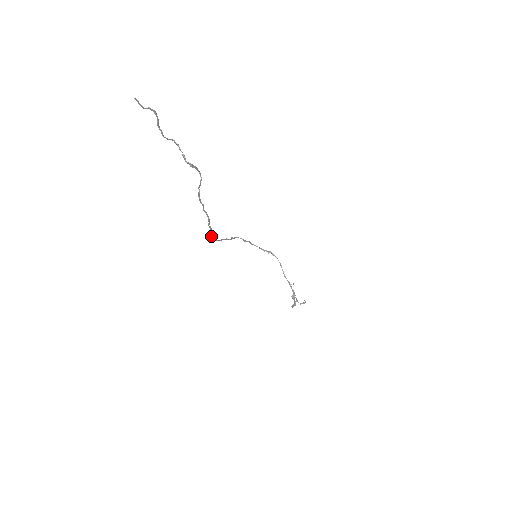
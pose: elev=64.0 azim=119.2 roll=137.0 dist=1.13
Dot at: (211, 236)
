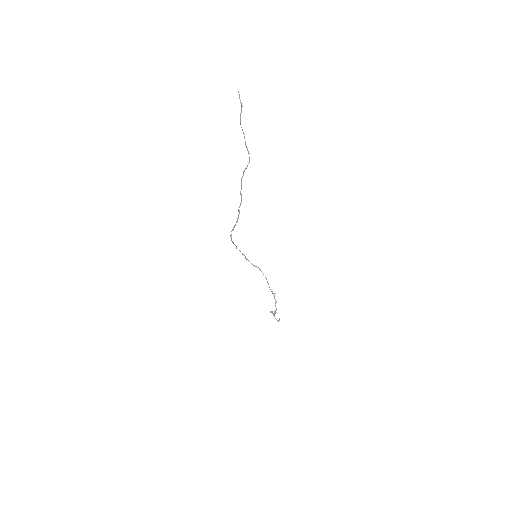
Dot at: (236, 222)
